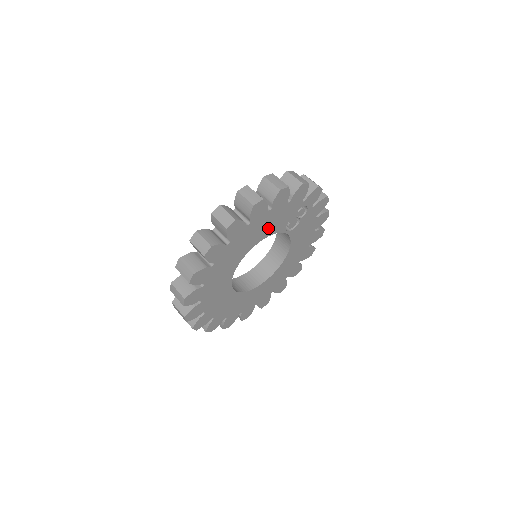
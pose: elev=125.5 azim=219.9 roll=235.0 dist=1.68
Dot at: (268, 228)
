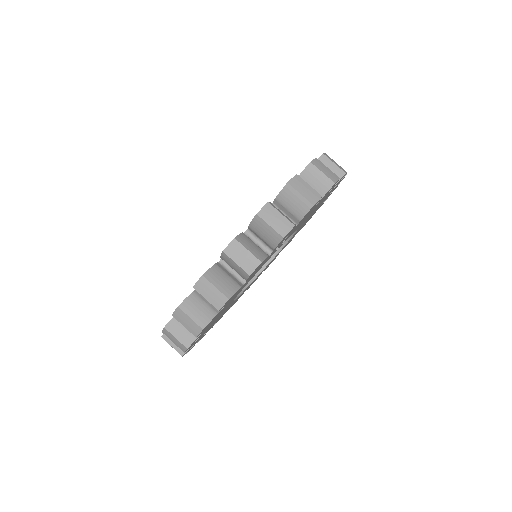
Dot at: occluded
